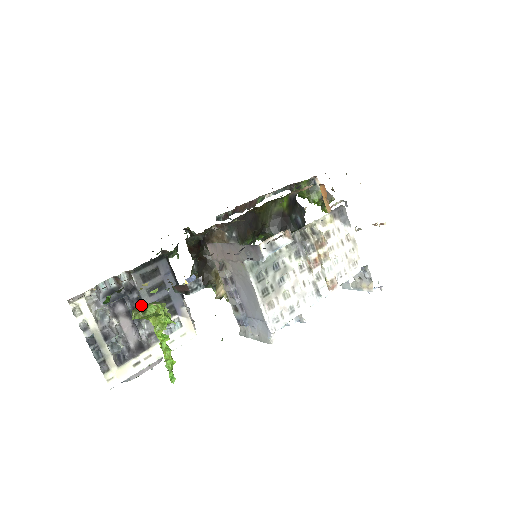
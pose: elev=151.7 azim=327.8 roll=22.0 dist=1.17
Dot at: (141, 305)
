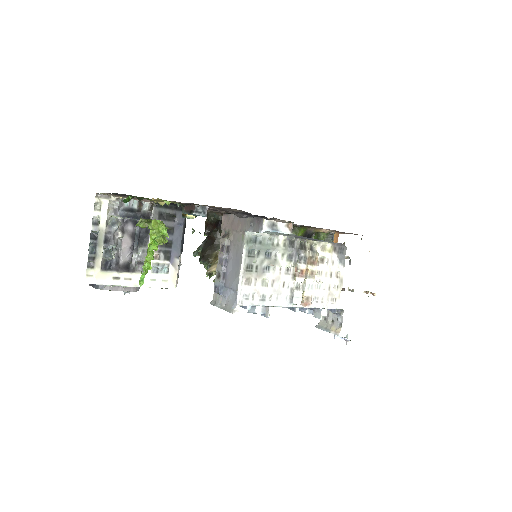
Dot at: occluded
